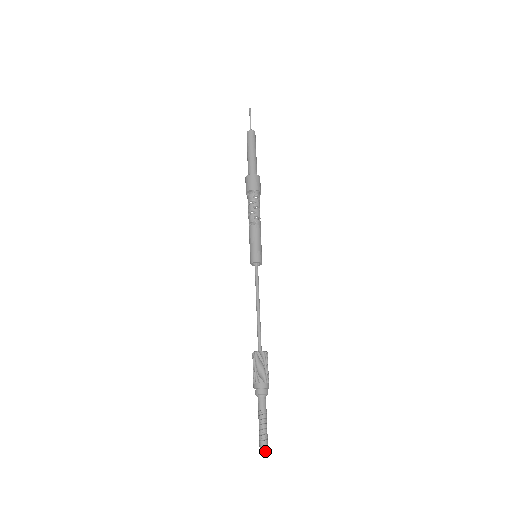
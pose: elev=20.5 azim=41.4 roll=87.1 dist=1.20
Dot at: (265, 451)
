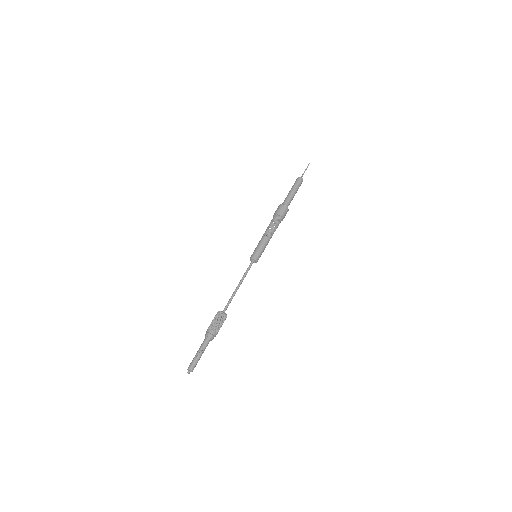
Dot at: (191, 370)
